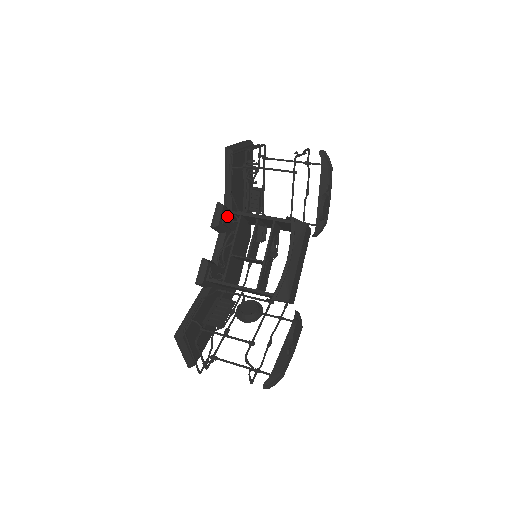
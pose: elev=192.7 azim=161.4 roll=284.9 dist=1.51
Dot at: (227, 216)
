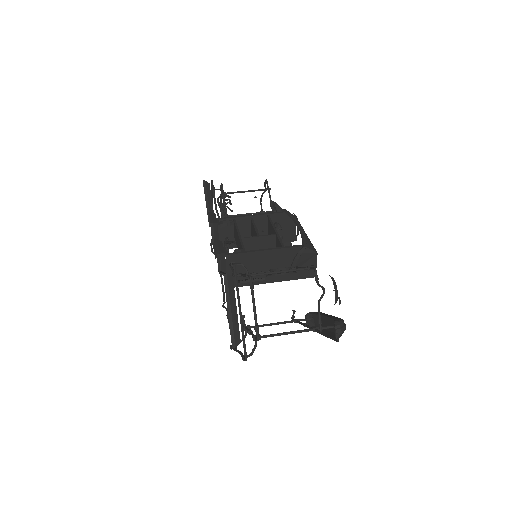
Dot at: (220, 222)
